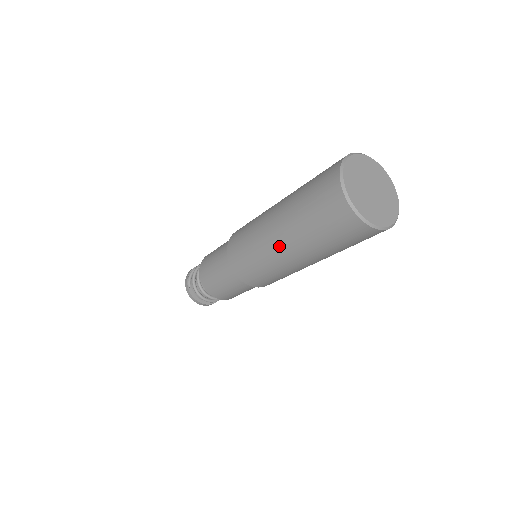
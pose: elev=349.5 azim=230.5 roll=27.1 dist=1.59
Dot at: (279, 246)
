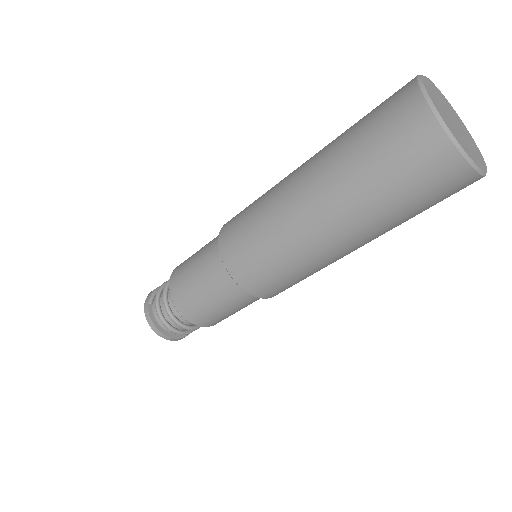
Dot at: (302, 201)
